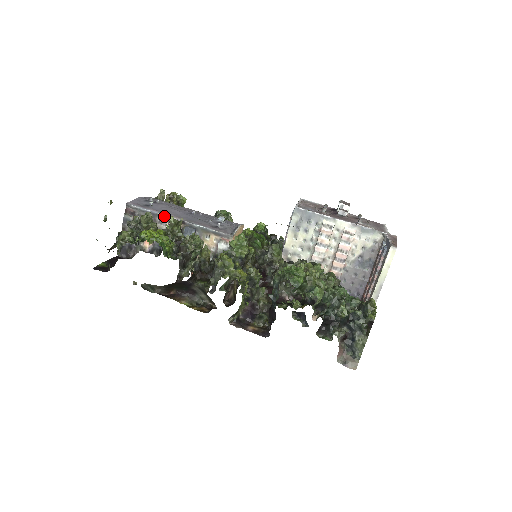
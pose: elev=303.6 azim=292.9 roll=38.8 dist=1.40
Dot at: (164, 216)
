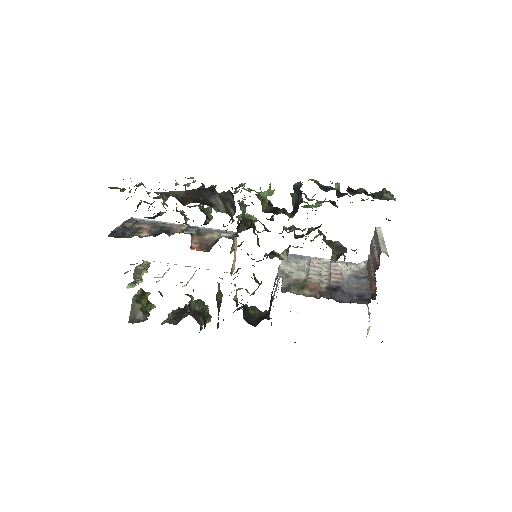
Dot at: (168, 224)
